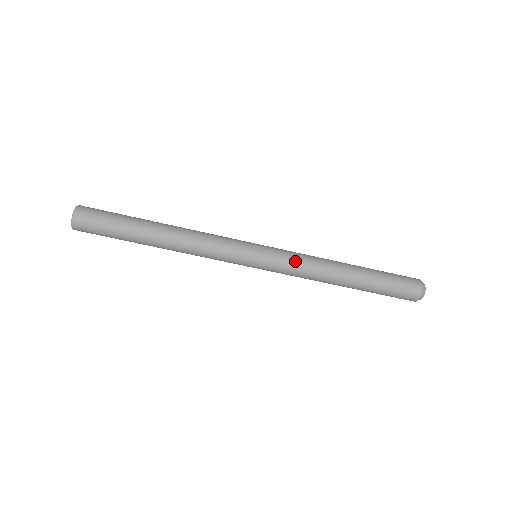
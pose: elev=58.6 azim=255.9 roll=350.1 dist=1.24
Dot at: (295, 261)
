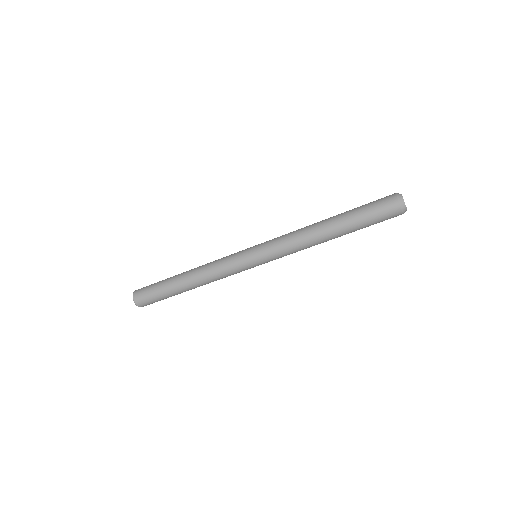
Dot at: (284, 252)
